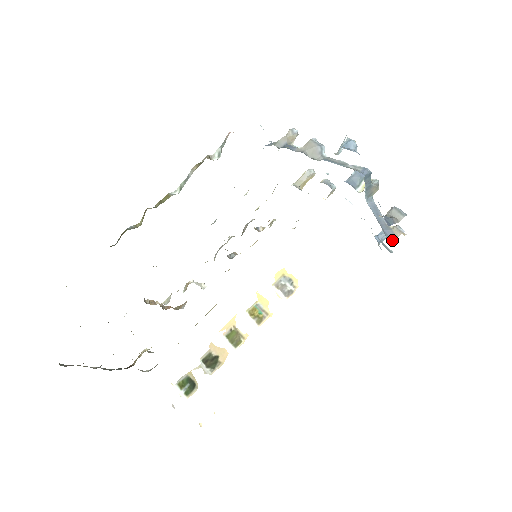
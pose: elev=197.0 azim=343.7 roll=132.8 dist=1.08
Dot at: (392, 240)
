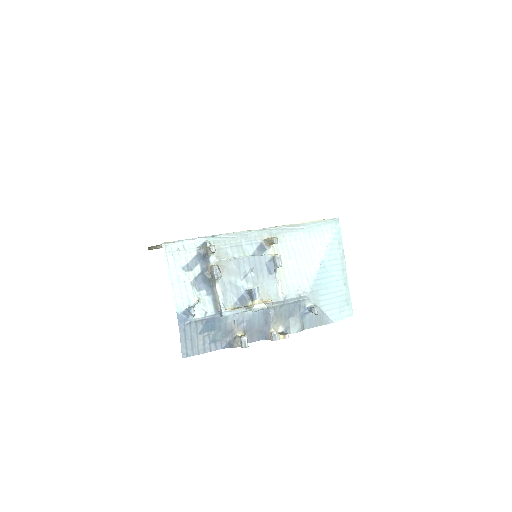
Dot at: (266, 338)
